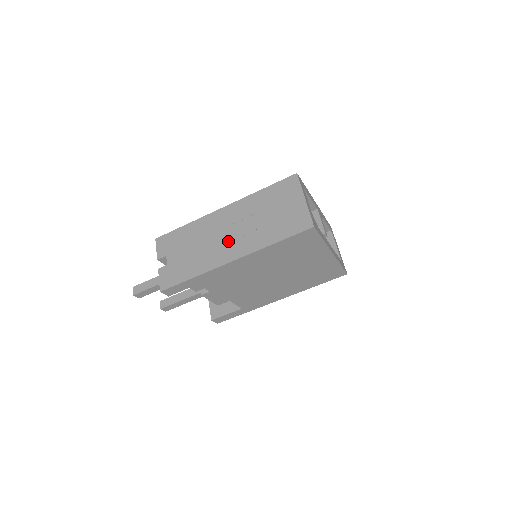
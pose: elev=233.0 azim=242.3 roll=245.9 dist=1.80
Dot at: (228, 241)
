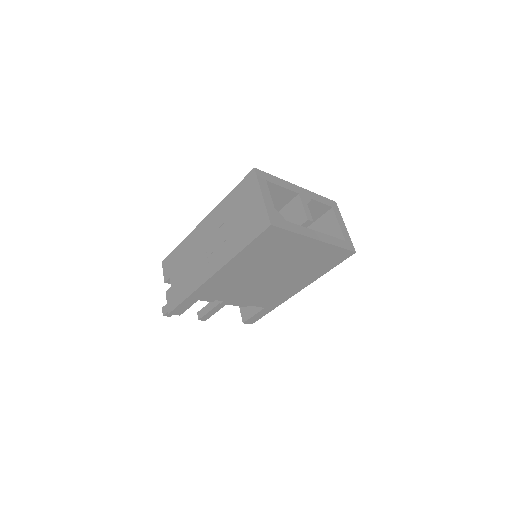
Dot at: (209, 254)
